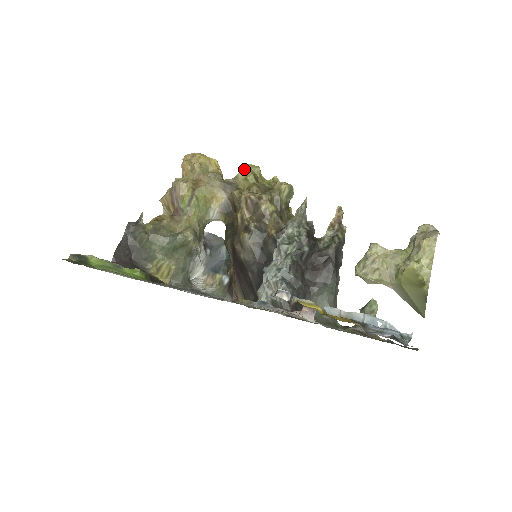
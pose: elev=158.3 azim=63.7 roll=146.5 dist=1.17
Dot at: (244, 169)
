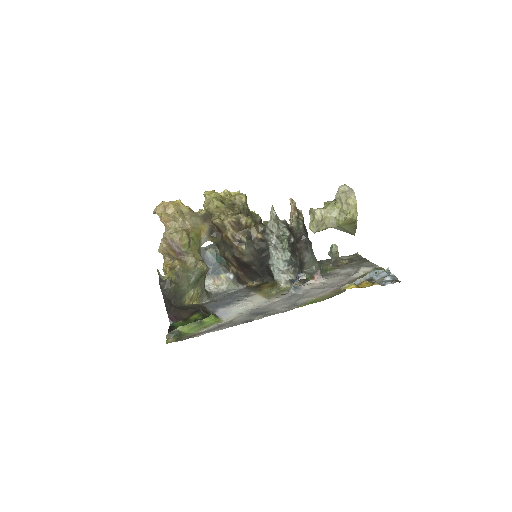
Dot at: (212, 201)
